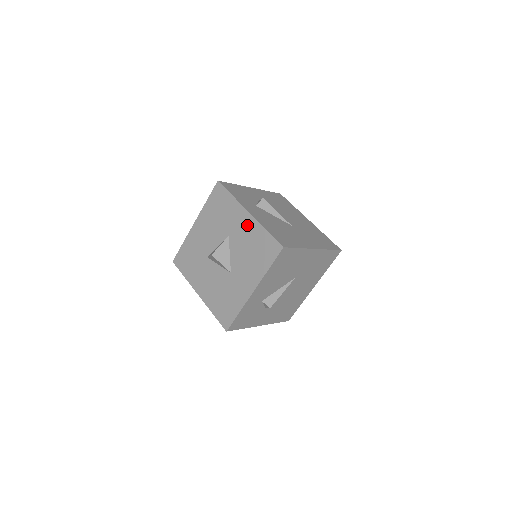
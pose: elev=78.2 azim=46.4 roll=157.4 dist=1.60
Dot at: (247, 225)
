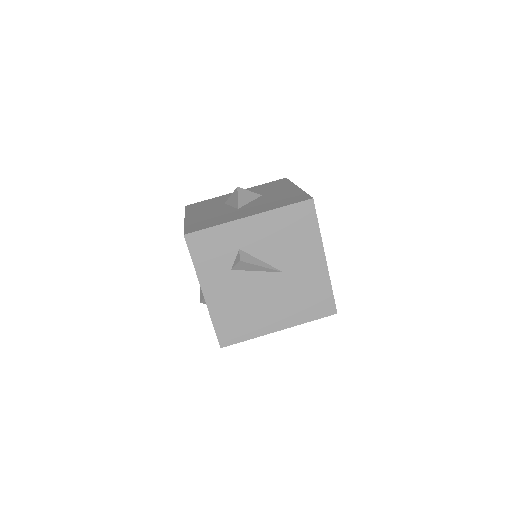
Dot at: (288, 191)
